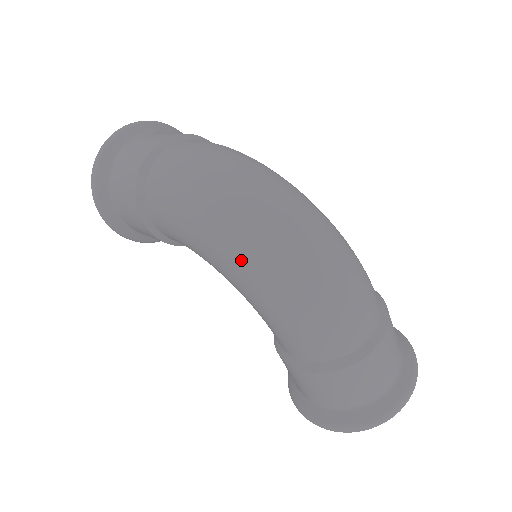
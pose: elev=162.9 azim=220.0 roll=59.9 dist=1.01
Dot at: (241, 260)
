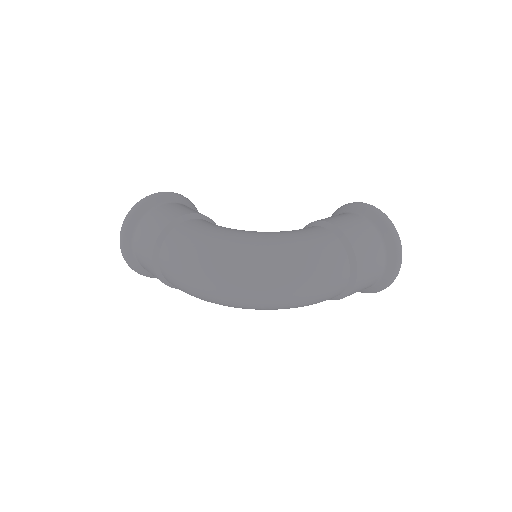
Dot at: occluded
